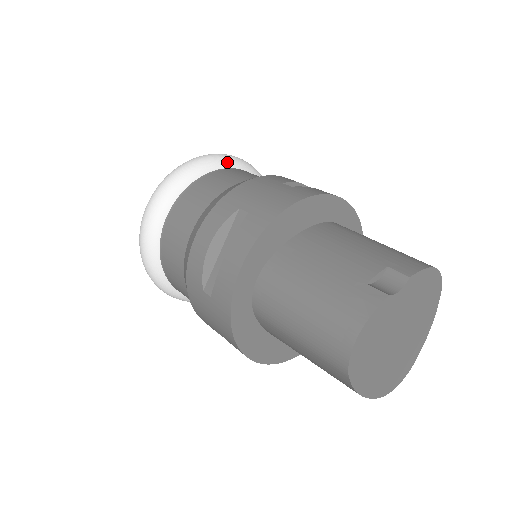
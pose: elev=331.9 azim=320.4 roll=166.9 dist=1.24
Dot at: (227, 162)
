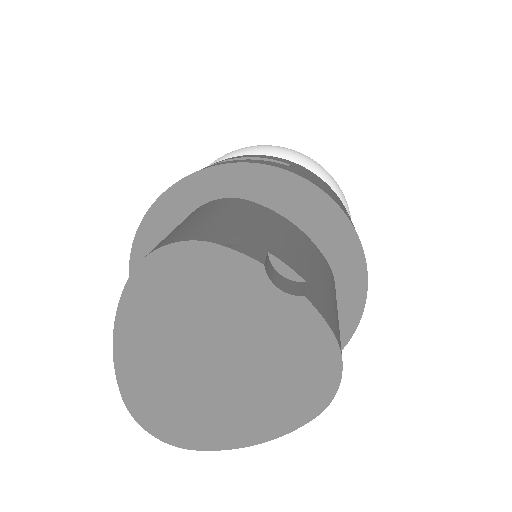
Dot at: occluded
